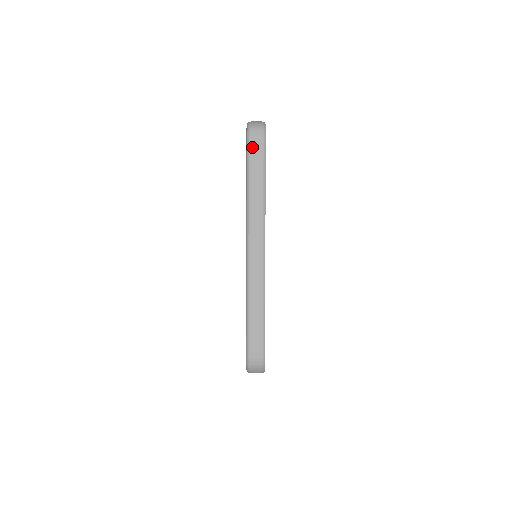
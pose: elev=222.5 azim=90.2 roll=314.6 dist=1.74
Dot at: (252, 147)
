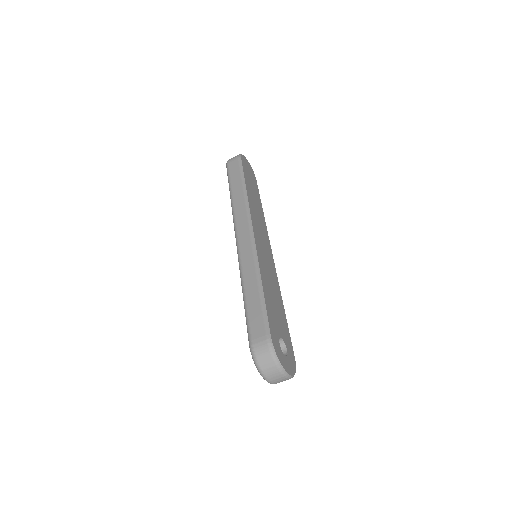
Dot at: (230, 169)
